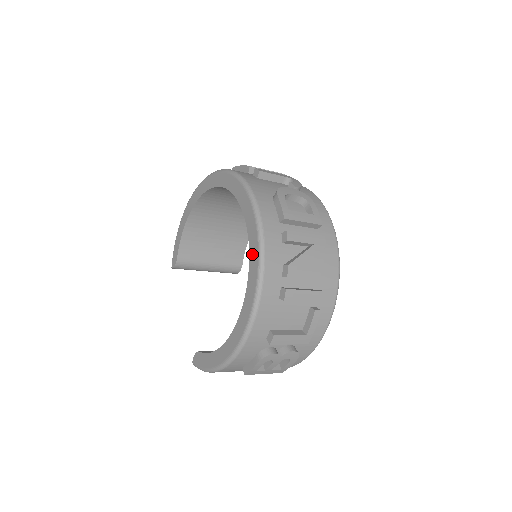
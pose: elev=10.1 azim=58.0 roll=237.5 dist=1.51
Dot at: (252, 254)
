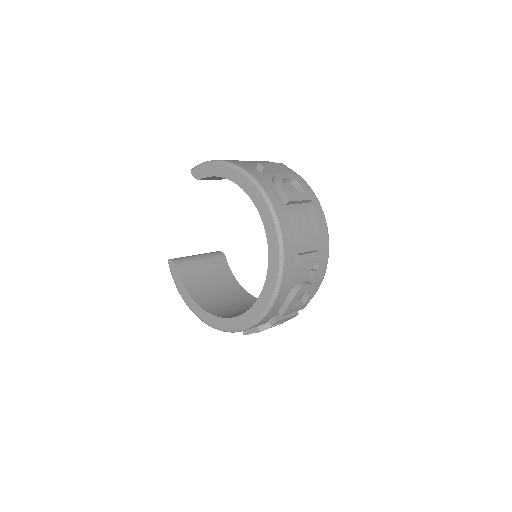
Dot at: (245, 318)
